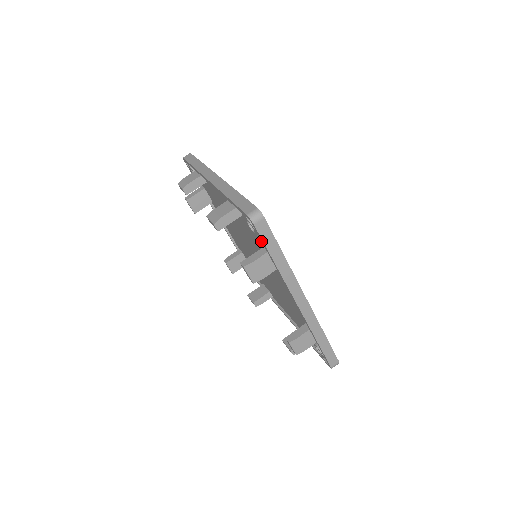
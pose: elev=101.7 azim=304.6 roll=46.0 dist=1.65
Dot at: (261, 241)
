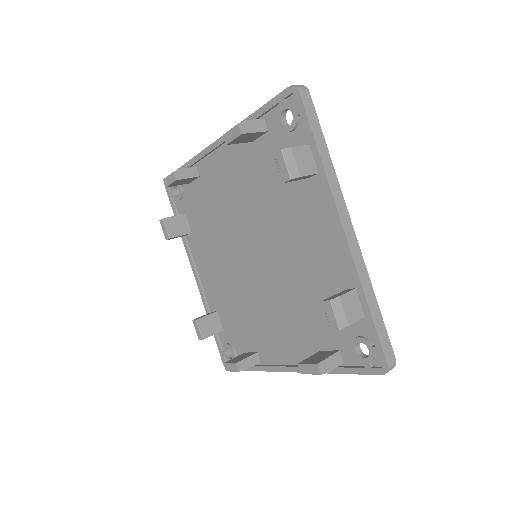
Dot at: occluded
